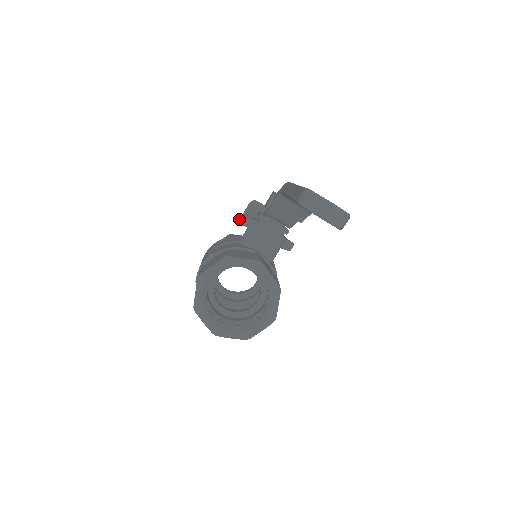
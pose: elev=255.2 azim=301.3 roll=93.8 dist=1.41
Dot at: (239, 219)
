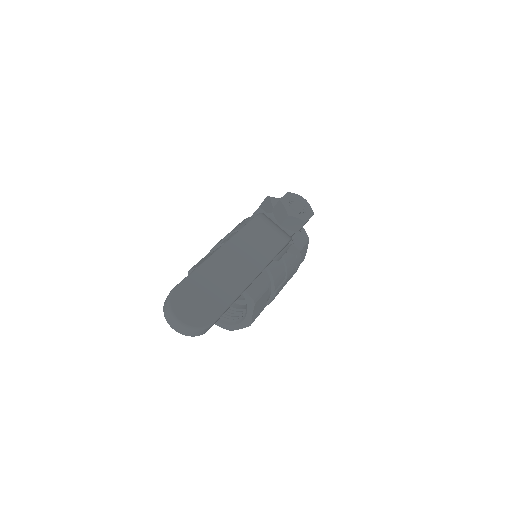
Dot at: occluded
